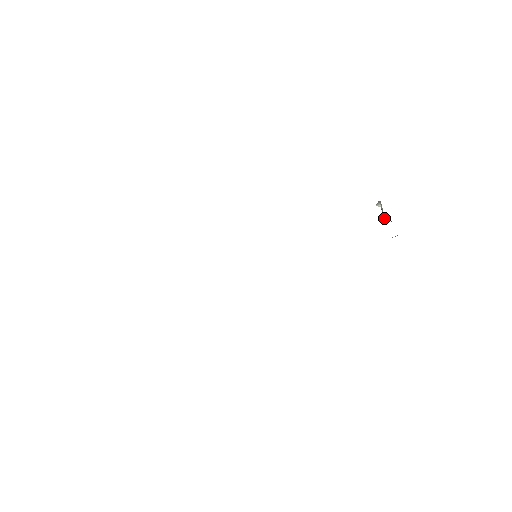
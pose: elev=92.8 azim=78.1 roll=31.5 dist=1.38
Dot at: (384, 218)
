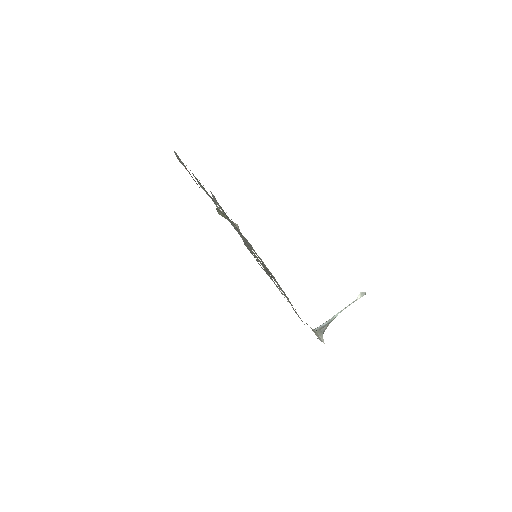
Dot at: (337, 314)
